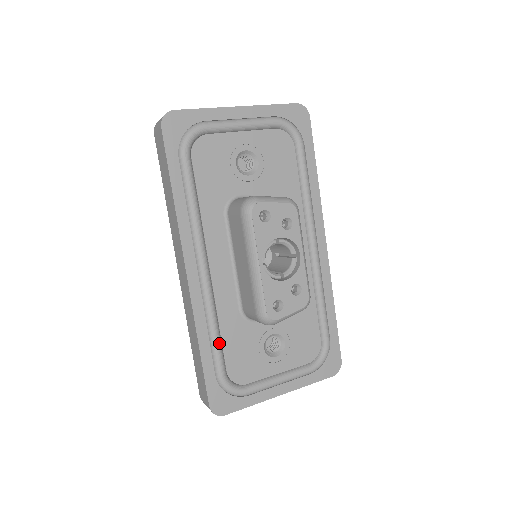
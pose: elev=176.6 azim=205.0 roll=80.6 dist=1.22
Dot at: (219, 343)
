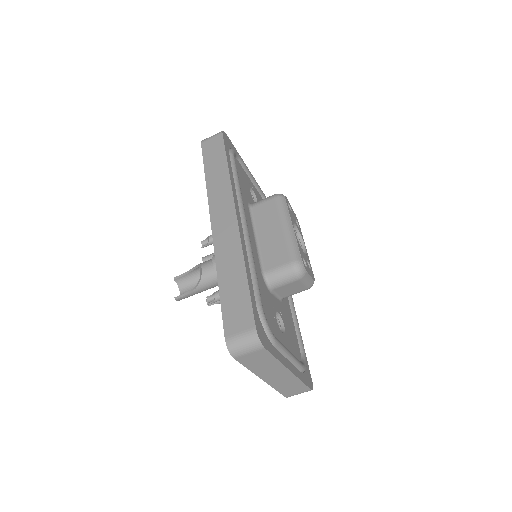
Dot at: (257, 279)
